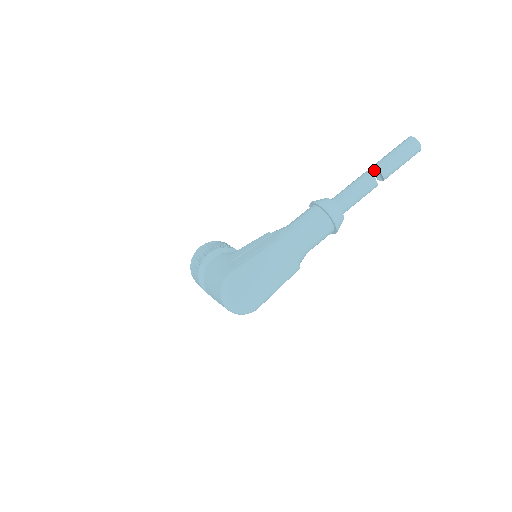
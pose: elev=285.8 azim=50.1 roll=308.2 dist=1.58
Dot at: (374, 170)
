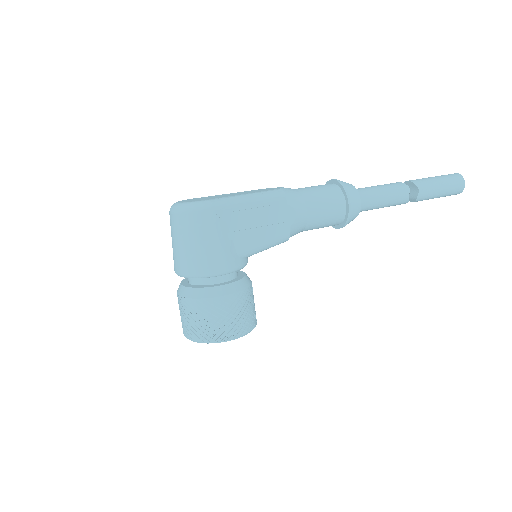
Dot at: occluded
